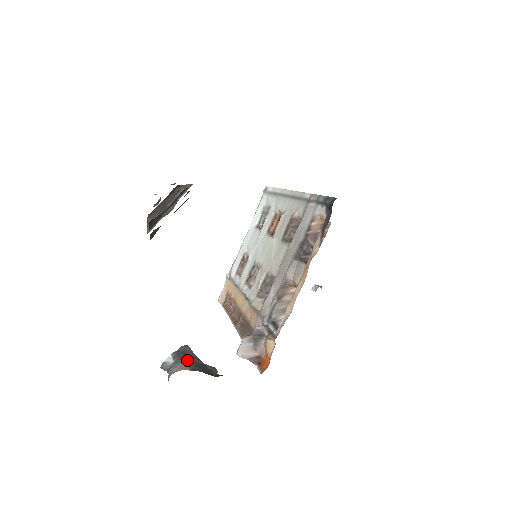
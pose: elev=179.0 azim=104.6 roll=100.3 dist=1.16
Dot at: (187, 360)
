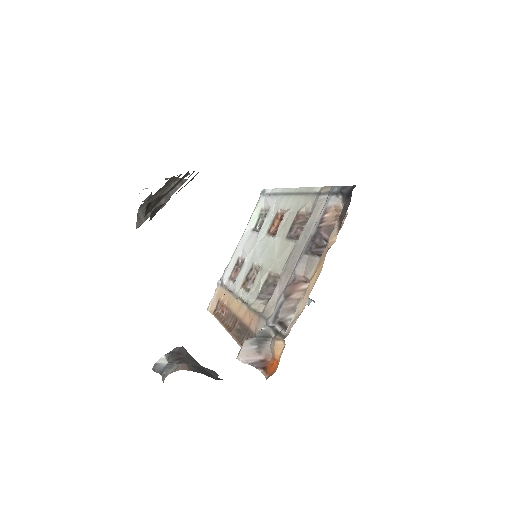
Dot at: (183, 361)
